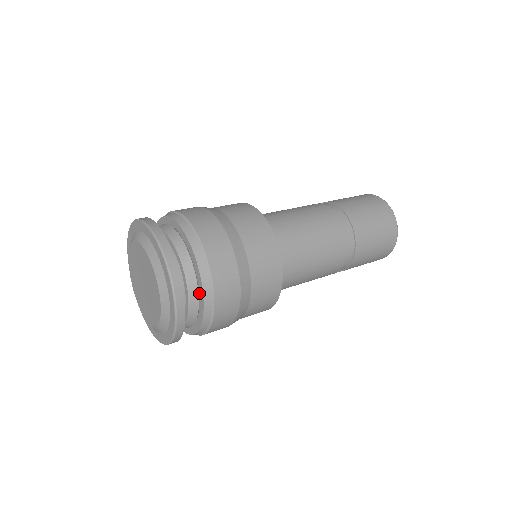
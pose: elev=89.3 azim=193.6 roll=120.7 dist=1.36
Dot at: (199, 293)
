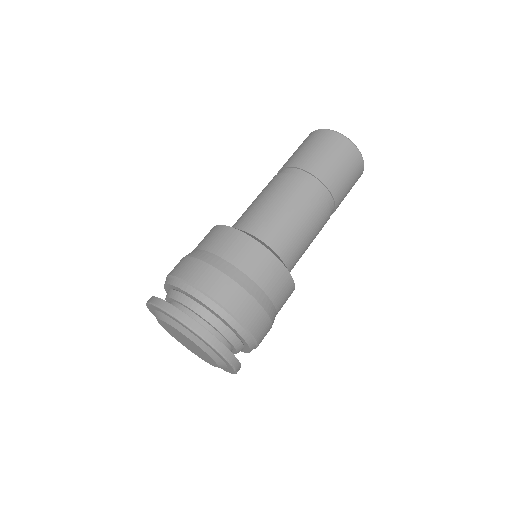
Dot at: (202, 305)
